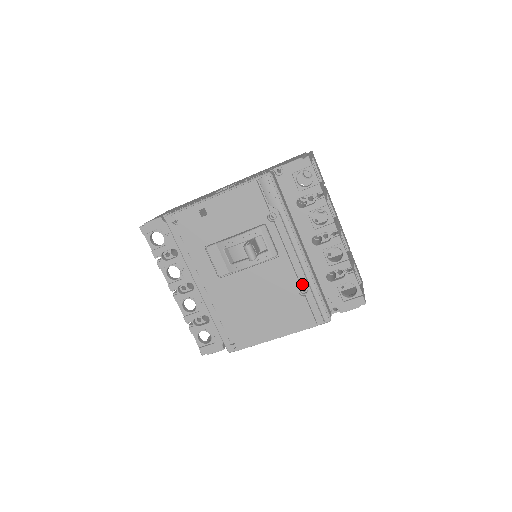
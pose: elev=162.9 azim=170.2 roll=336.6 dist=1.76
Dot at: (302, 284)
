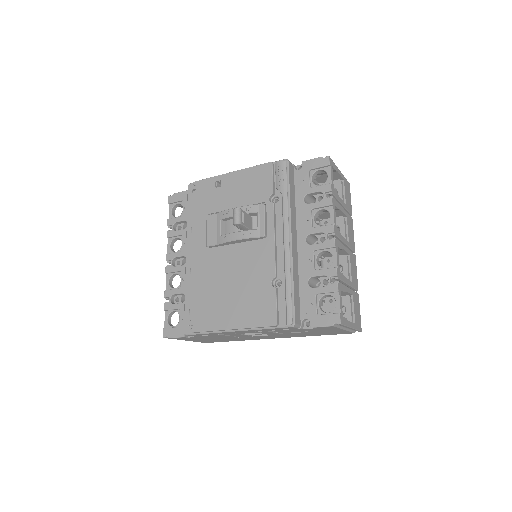
Dot at: (279, 275)
